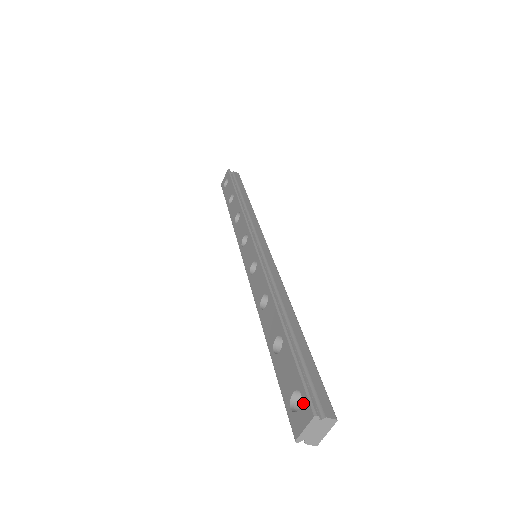
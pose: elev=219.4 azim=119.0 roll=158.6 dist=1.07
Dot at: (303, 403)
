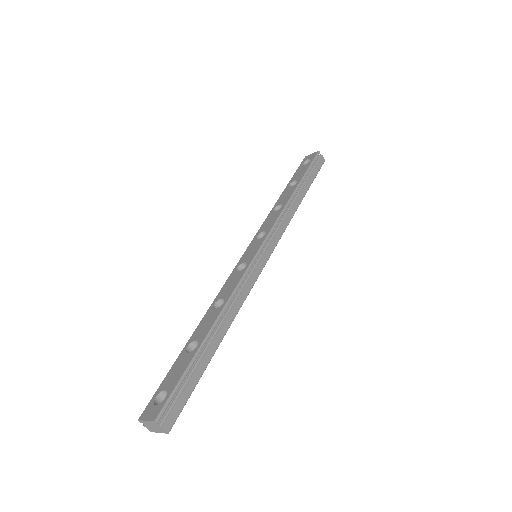
Dot at: (160, 405)
